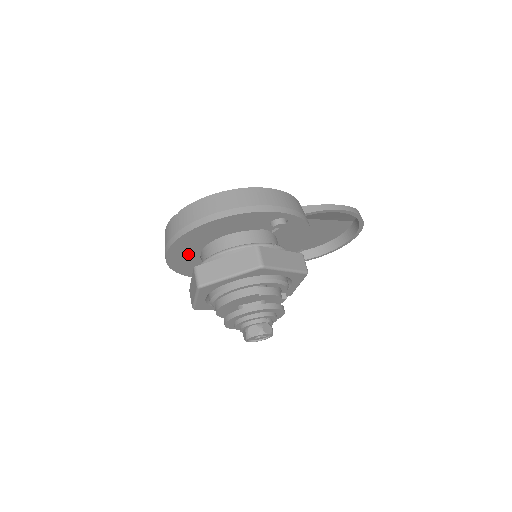
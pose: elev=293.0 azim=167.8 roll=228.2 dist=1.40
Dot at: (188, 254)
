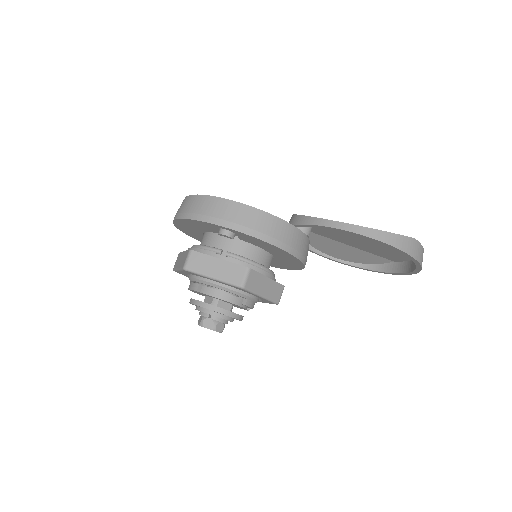
Dot at: occluded
